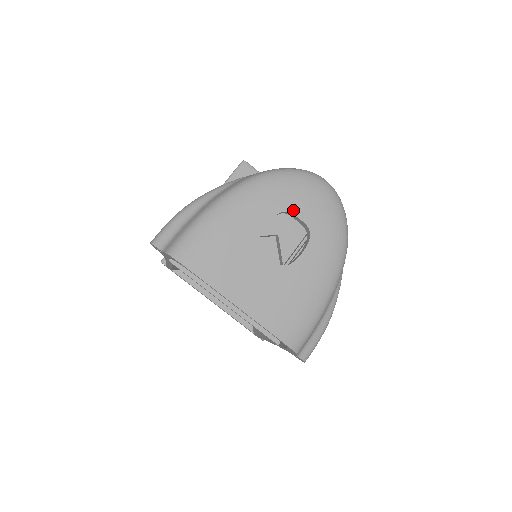
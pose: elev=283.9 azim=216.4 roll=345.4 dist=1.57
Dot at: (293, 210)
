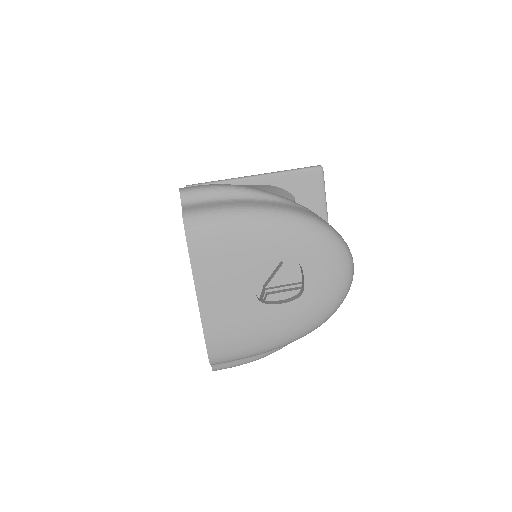
Dot at: (306, 268)
